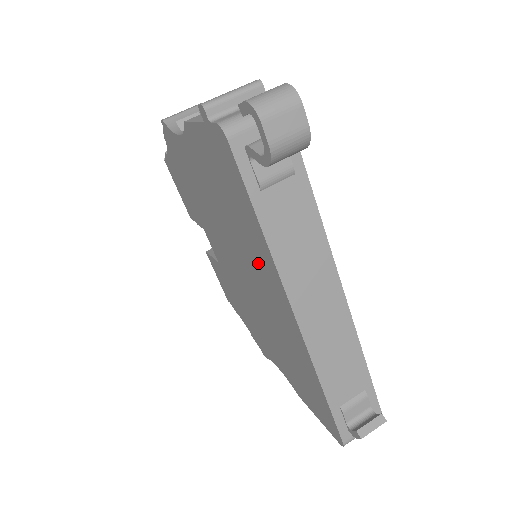
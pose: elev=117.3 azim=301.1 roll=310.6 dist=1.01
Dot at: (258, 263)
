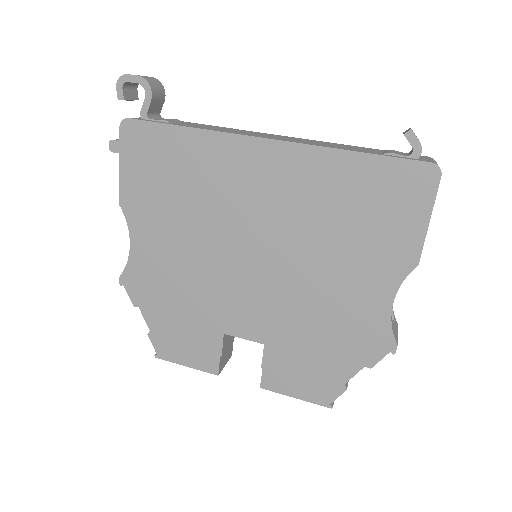
Dot at: (226, 177)
